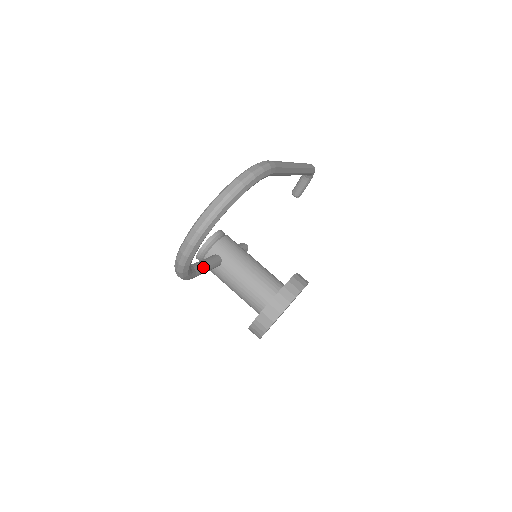
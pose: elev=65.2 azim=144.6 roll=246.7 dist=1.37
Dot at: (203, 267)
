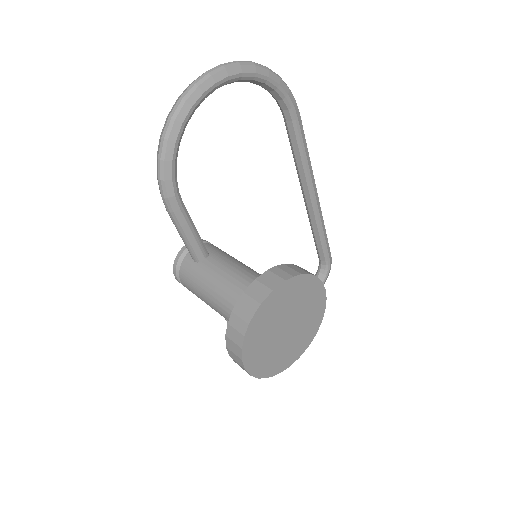
Dot at: (187, 211)
